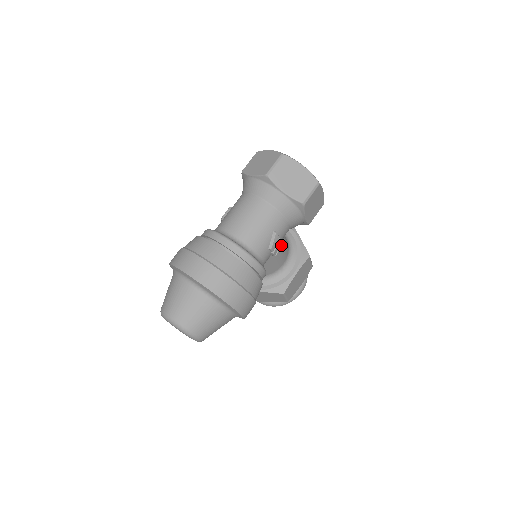
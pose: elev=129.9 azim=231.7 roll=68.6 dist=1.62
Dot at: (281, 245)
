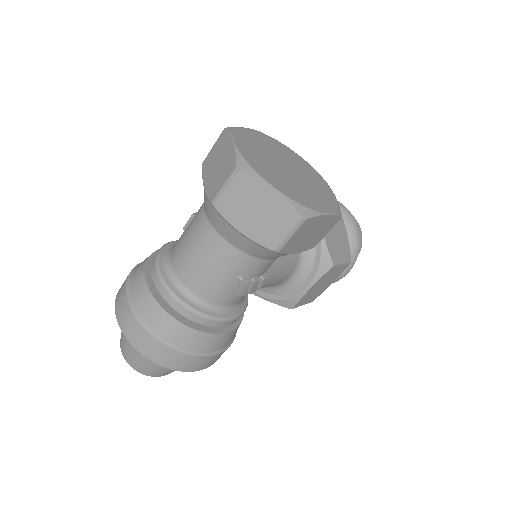
Dot at: (262, 281)
